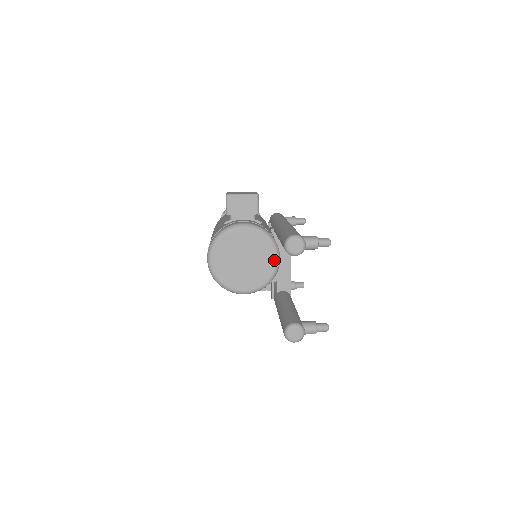
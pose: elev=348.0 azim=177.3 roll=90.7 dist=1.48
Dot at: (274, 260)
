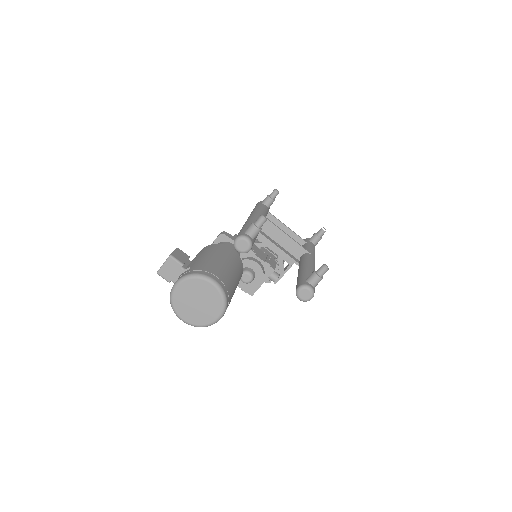
Dot at: (212, 286)
